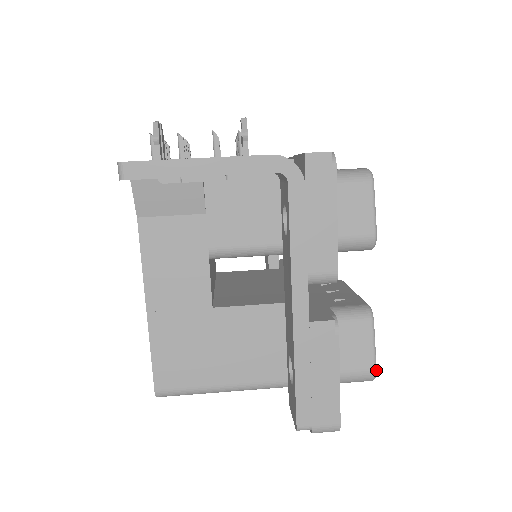
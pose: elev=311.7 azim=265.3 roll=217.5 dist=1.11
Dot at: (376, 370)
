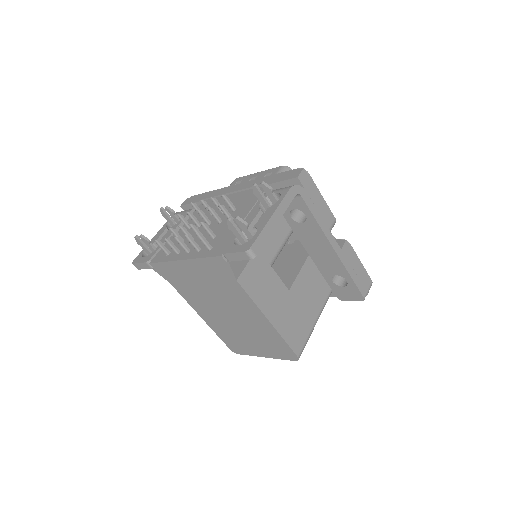
Dot at: occluded
